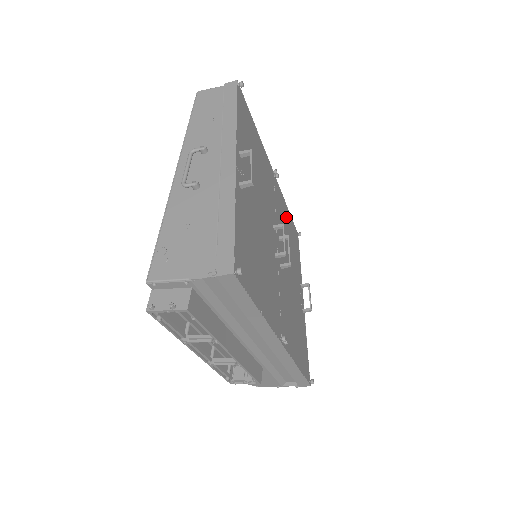
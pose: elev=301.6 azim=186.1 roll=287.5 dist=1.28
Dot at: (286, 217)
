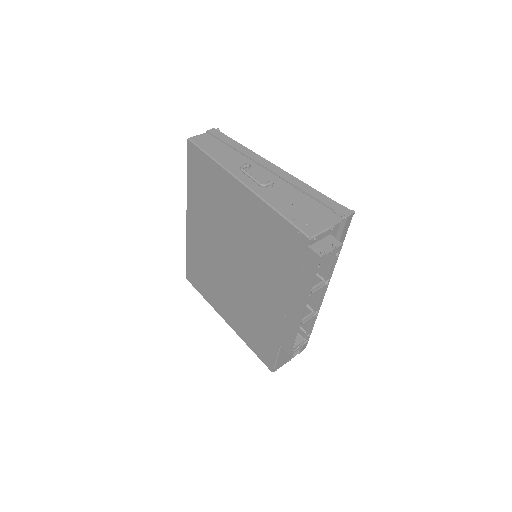
Dot at: occluded
